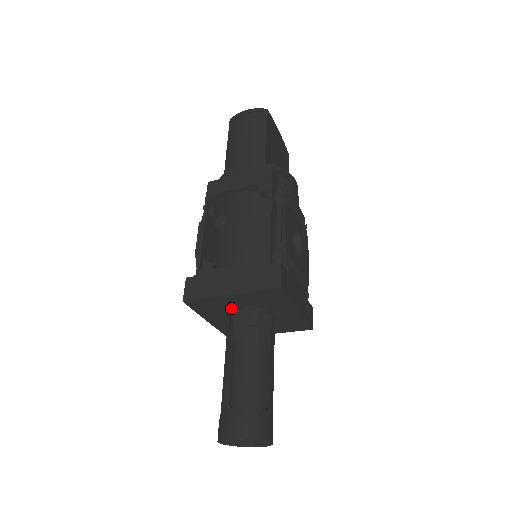
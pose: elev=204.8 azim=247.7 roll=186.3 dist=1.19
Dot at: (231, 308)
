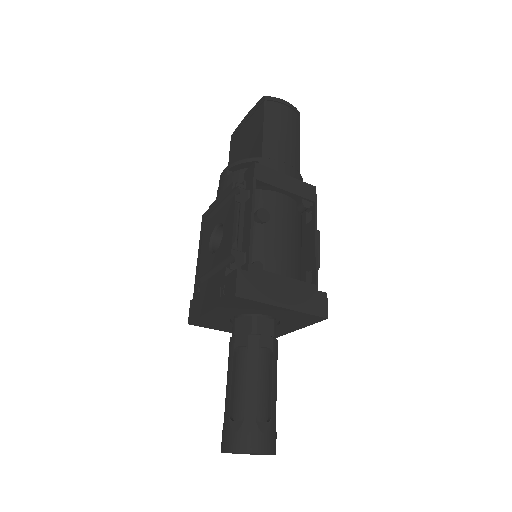
Dot at: (257, 313)
